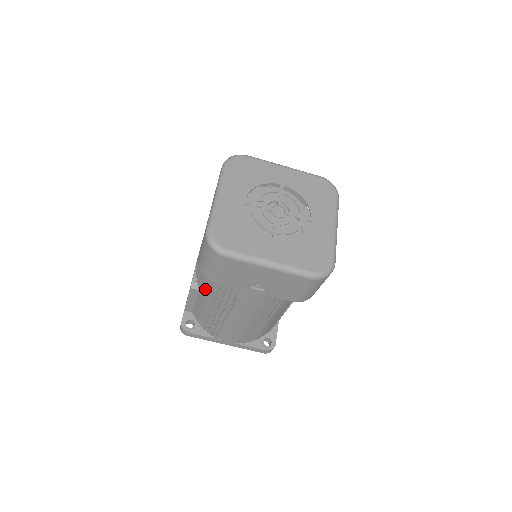
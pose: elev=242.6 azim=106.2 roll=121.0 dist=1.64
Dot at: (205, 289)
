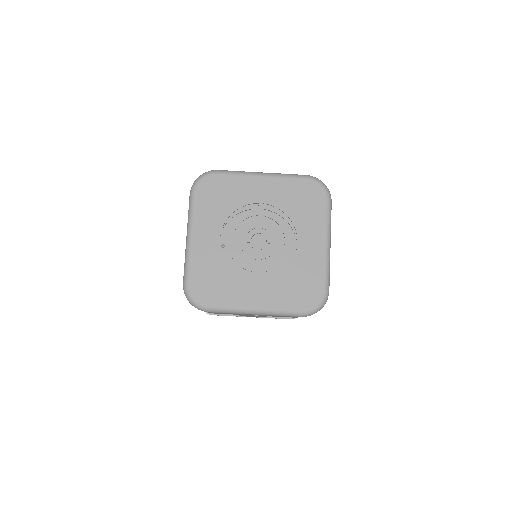
Dot at: occluded
